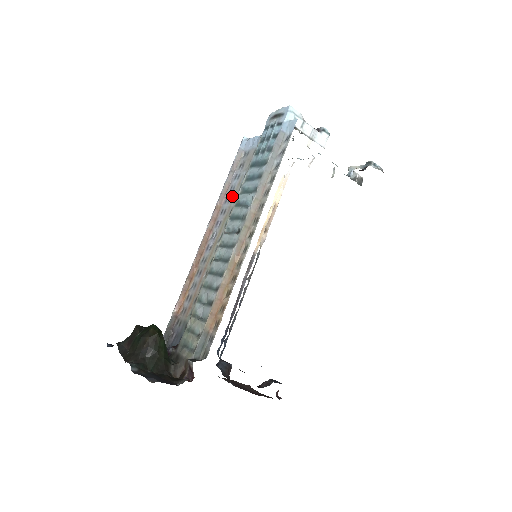
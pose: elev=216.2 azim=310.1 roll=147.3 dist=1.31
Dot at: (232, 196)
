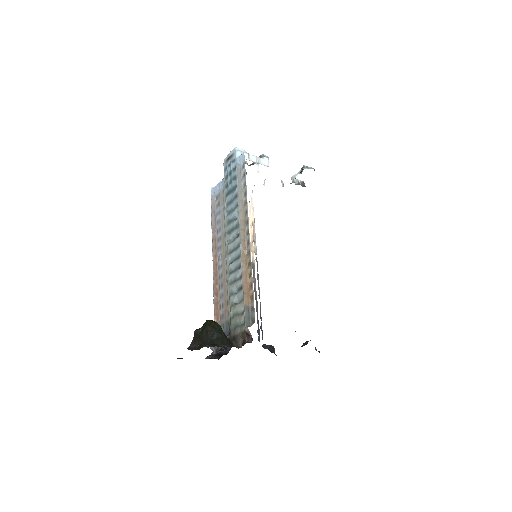
Dot at: (221, 226)
